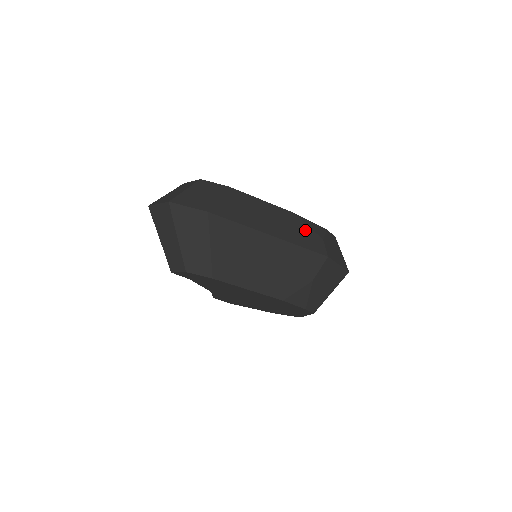
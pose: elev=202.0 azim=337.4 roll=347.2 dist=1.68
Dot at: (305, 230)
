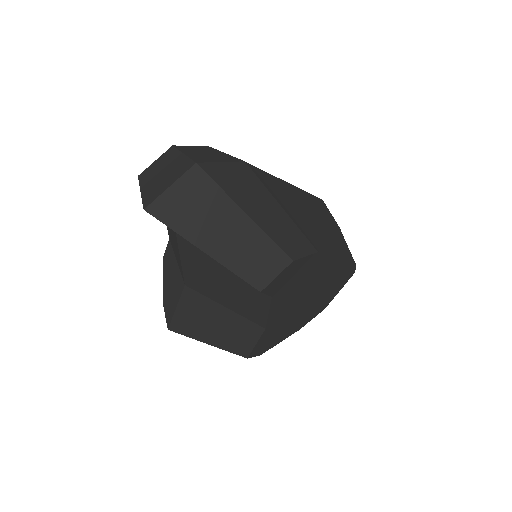
Dot at: occluded
